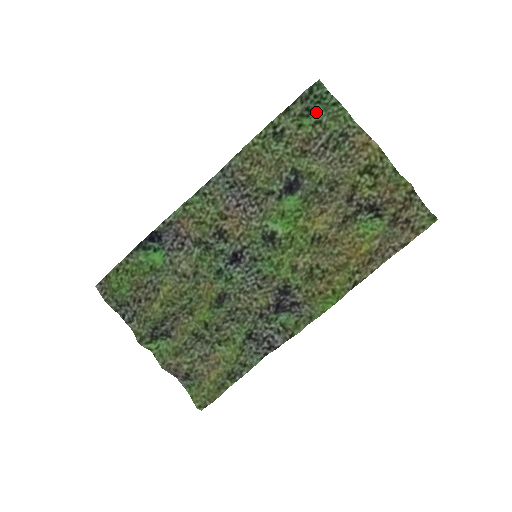
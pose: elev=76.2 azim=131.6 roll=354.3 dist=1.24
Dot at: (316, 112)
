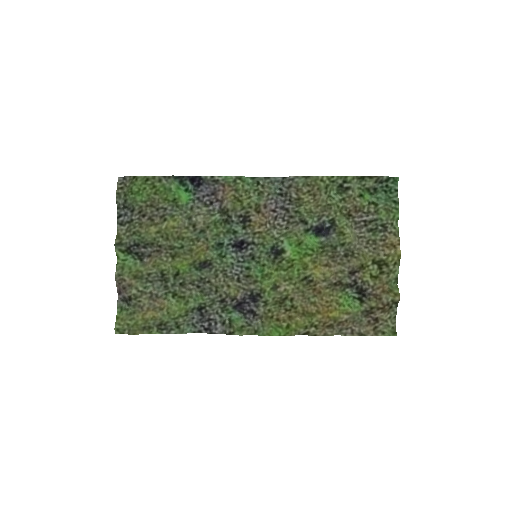
Dot at: (379, 196)
